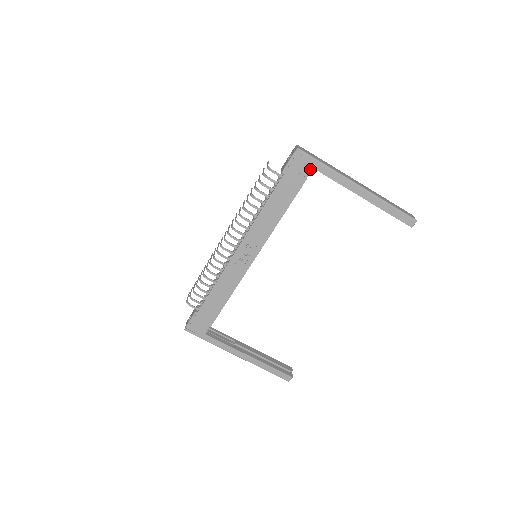
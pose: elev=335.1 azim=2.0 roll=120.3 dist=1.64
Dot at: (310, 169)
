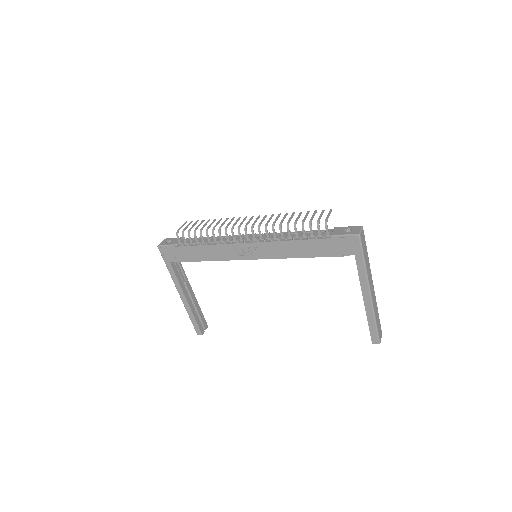
Dot at: (352, 254)
